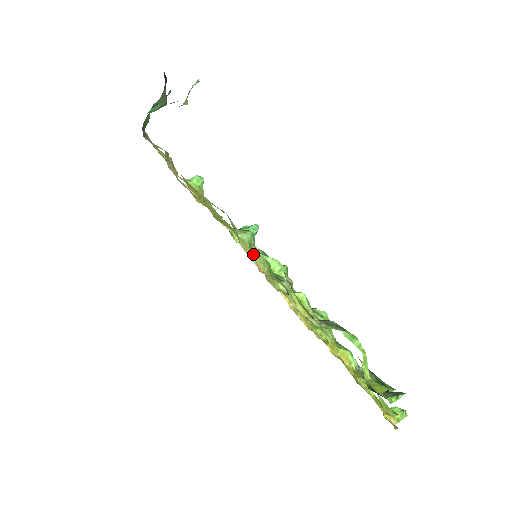
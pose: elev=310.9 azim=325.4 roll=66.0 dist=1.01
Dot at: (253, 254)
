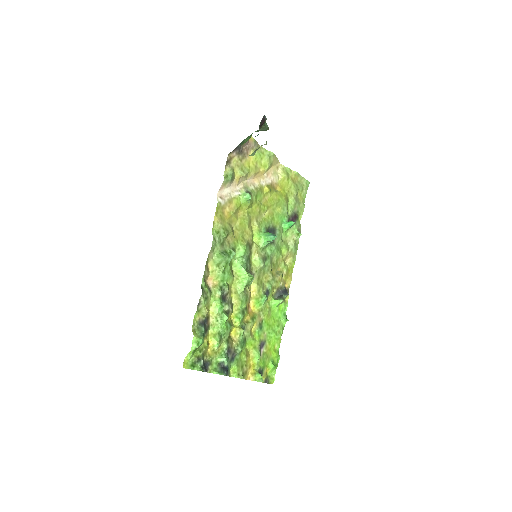
Dot at: (213, 270)
